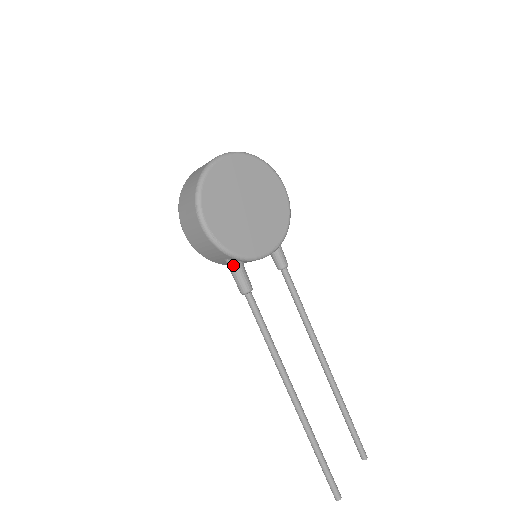
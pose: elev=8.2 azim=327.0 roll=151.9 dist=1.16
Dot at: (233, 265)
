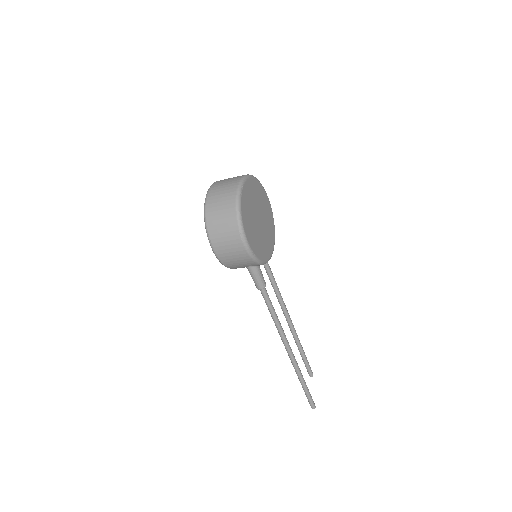
Dot at: (256, 270)
